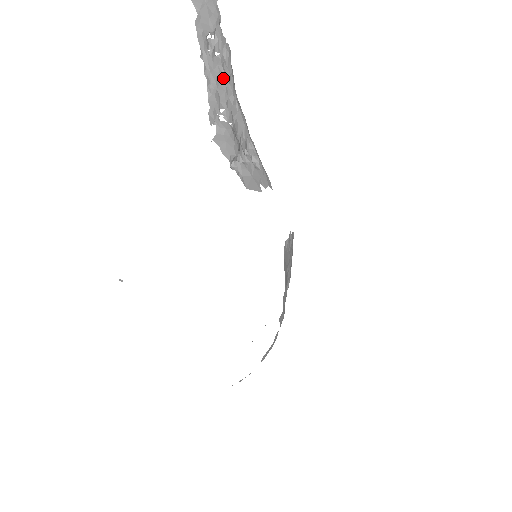
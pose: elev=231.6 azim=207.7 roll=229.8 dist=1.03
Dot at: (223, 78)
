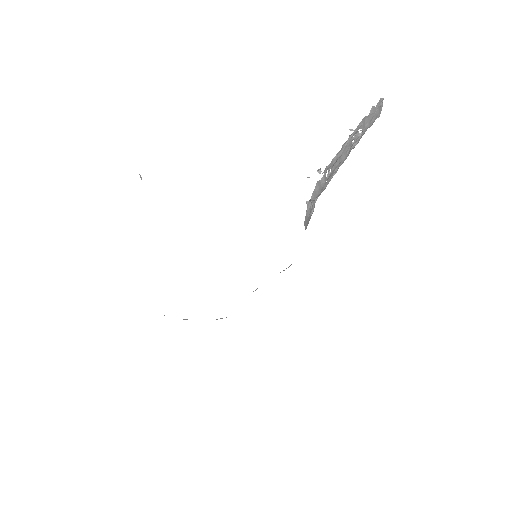
Dot at: (345, 156)
